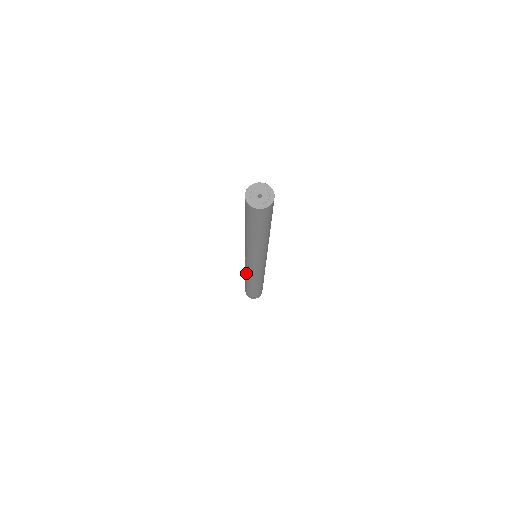
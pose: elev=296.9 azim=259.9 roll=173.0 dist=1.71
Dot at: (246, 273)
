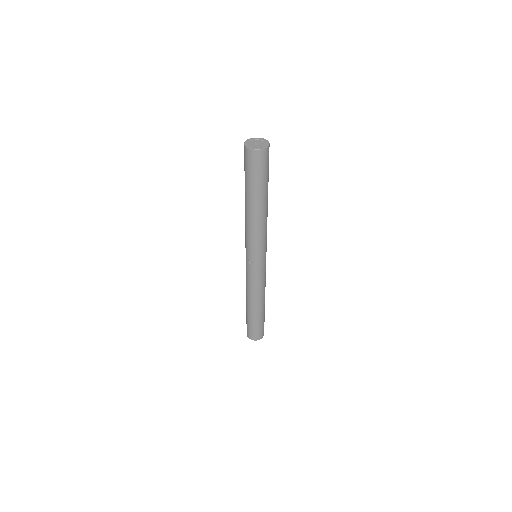
Dot at: (253, 290)
